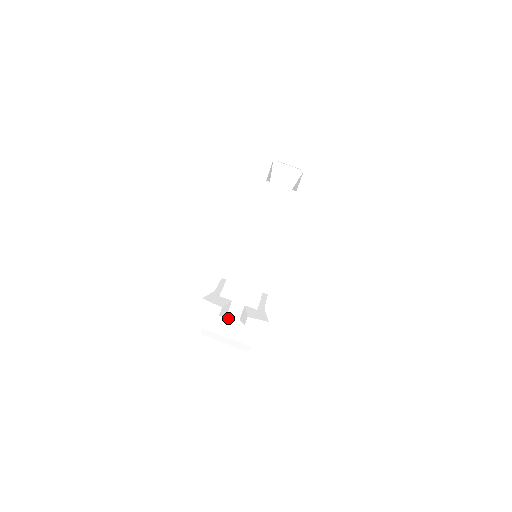
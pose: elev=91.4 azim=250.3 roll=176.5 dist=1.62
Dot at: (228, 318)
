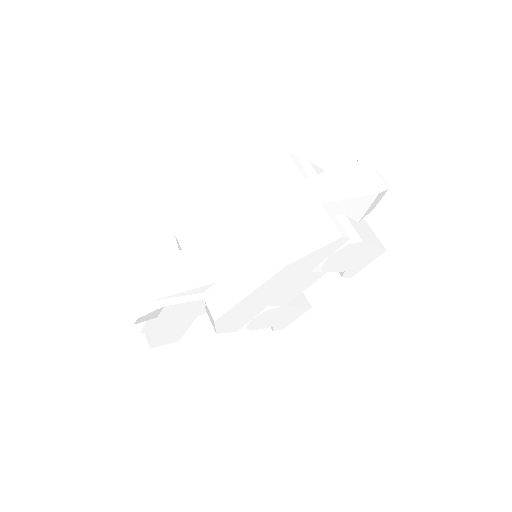
Dot at: (136, 288)
